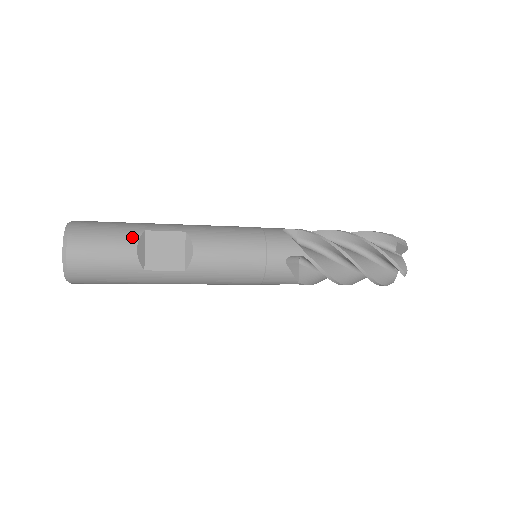
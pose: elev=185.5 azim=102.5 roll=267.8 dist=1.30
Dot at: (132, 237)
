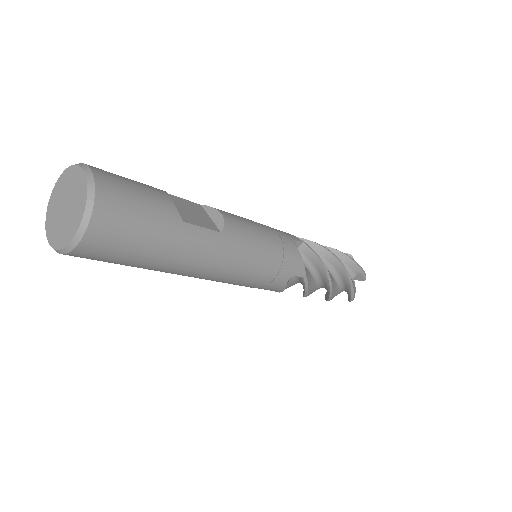
Dot at: occluded
